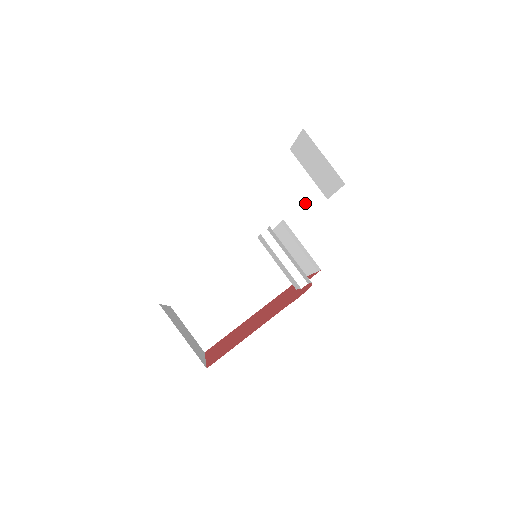
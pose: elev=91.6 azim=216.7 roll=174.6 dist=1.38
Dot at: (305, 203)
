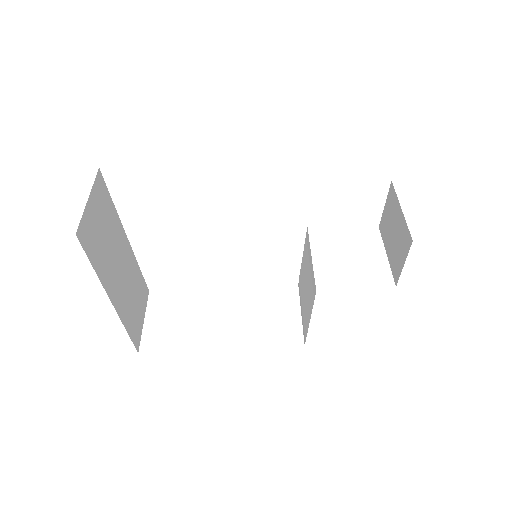
Dot at: (365, 276)
